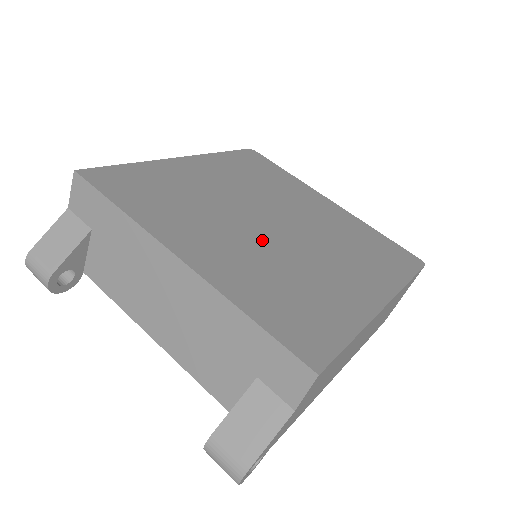
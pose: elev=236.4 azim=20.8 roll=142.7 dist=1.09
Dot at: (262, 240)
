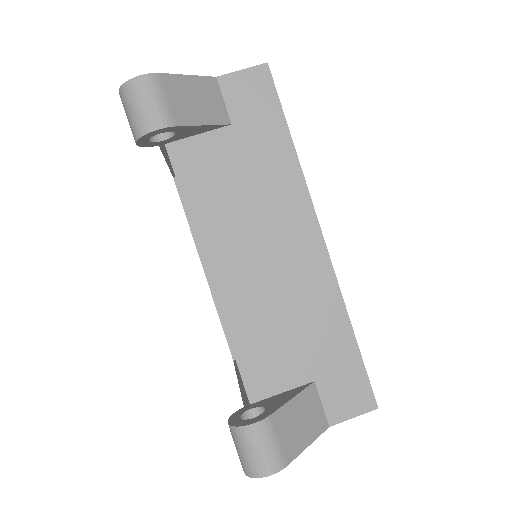
Dot at: occluded
